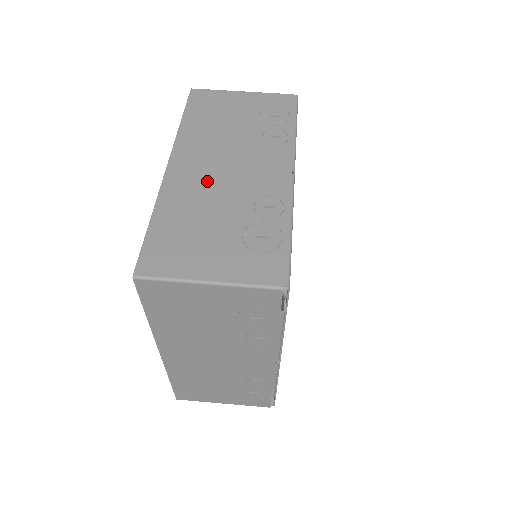
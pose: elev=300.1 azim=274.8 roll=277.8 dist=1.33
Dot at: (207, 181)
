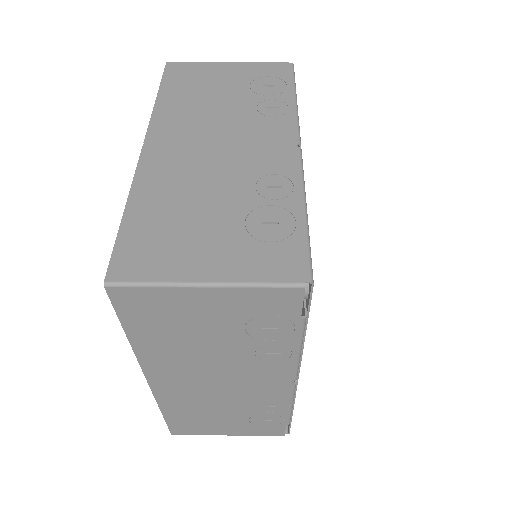
Dot at: (194, 161)
